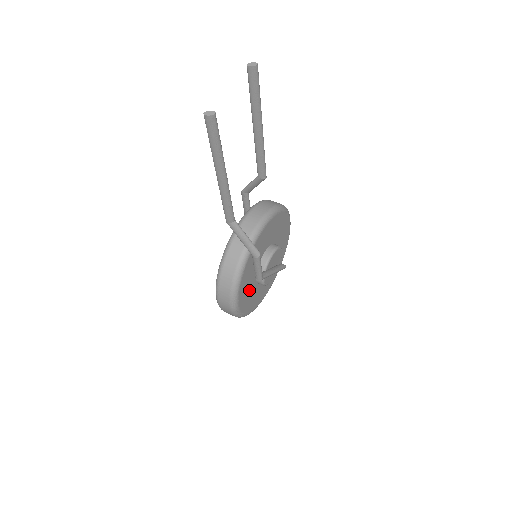
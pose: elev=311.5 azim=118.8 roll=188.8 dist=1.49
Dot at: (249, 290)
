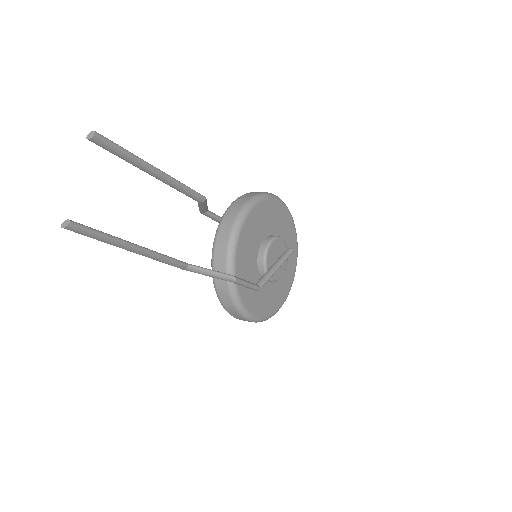
Dot at: (262, 294)
